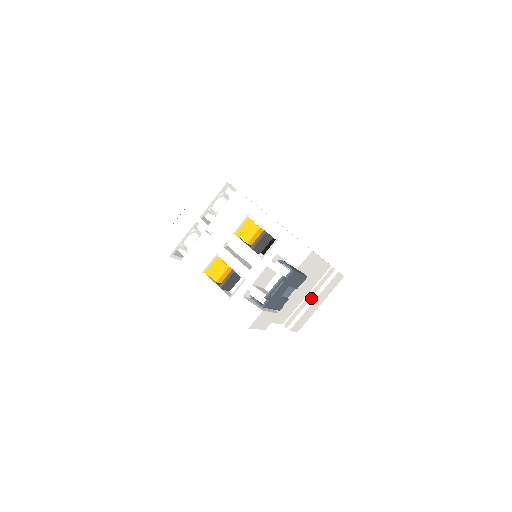
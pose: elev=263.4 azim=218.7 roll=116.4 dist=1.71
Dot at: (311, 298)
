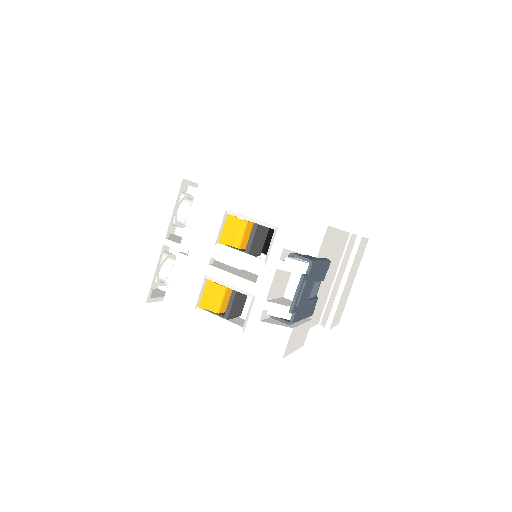
Dot at: (341, 281)
